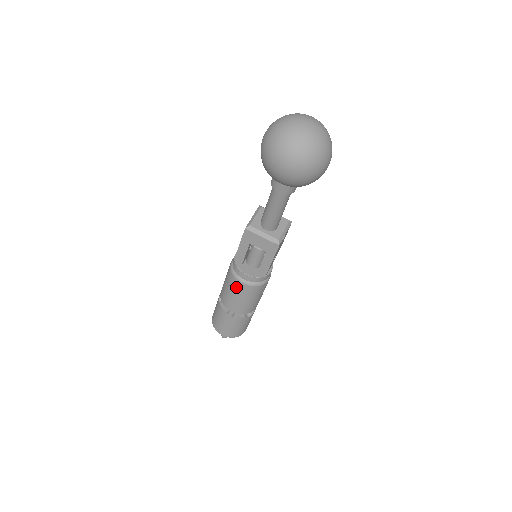
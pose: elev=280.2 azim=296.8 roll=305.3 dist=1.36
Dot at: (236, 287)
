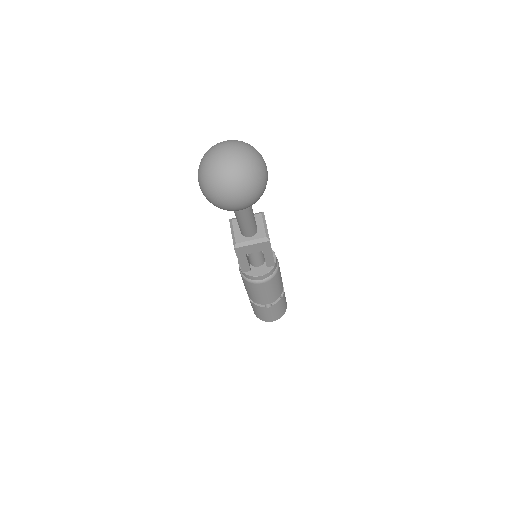
Dot at: (259, 288)
